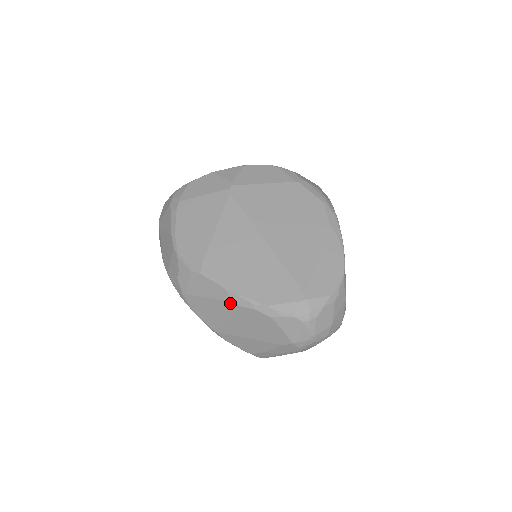
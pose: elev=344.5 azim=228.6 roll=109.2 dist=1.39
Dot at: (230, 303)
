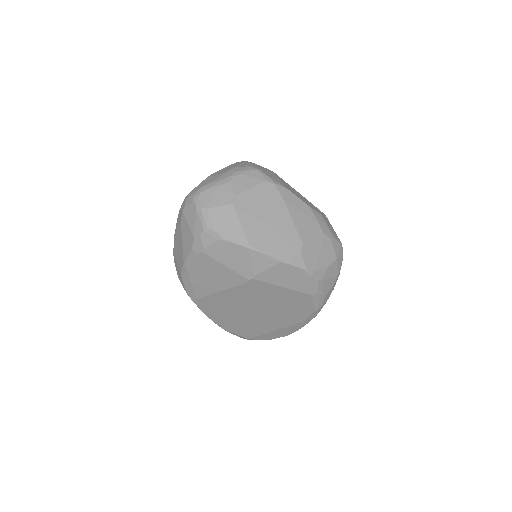
Dot at: occluded
